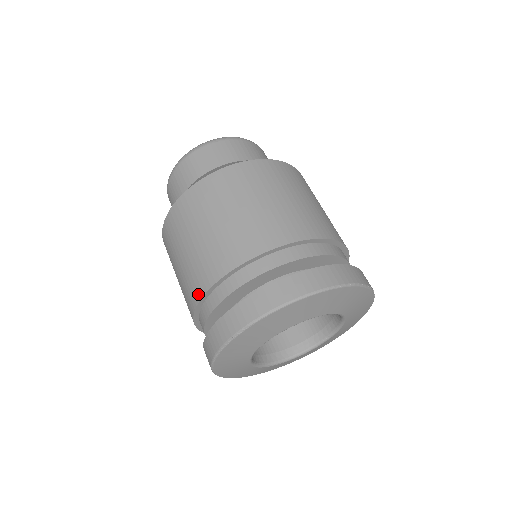
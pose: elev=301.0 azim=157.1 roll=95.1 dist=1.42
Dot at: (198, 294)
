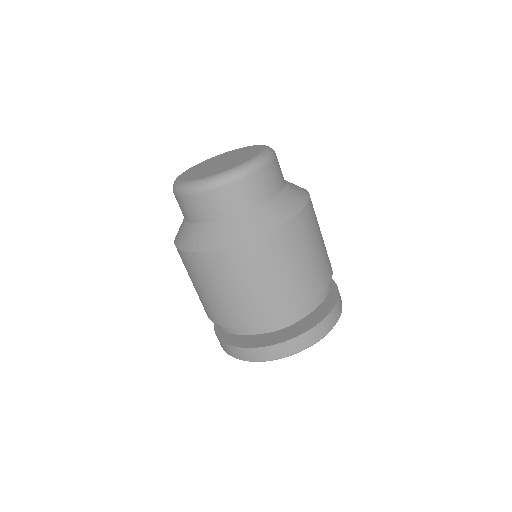
Dot at: occluded
